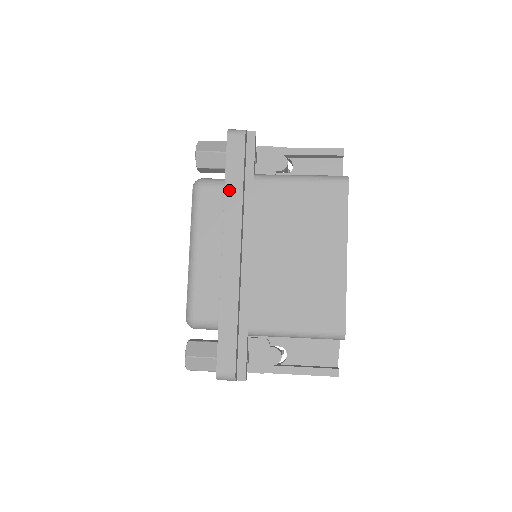
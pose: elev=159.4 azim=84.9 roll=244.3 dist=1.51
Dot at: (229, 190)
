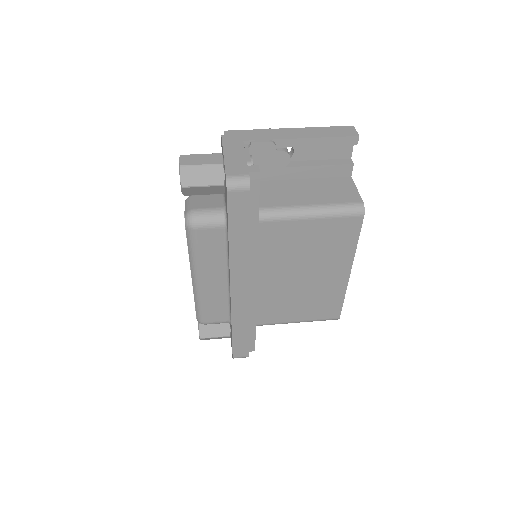
Dot at: (234, 244)
